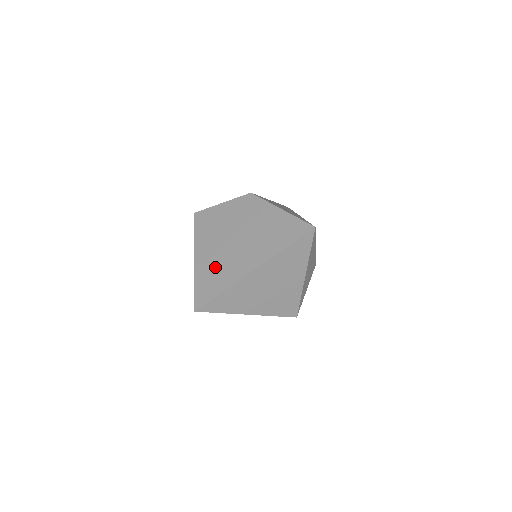
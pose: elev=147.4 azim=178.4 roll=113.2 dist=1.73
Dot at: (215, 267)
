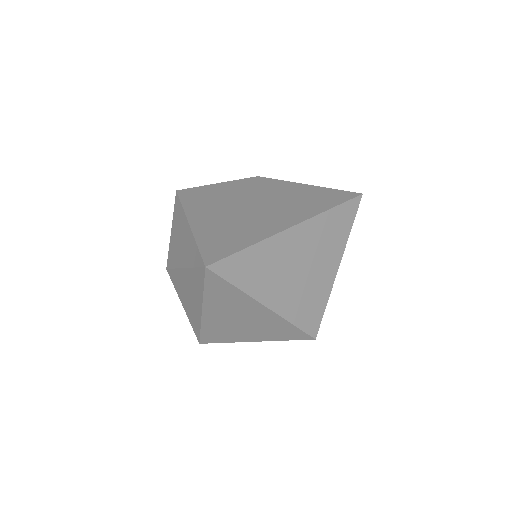
Dot at: (228, 227)
